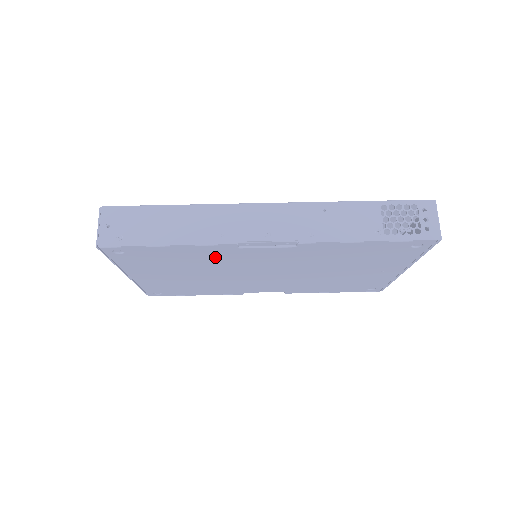
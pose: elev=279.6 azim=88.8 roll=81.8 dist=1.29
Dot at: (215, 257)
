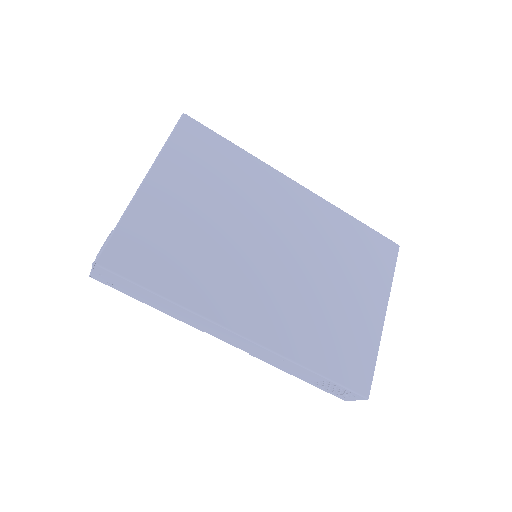
Dot at: occluded
